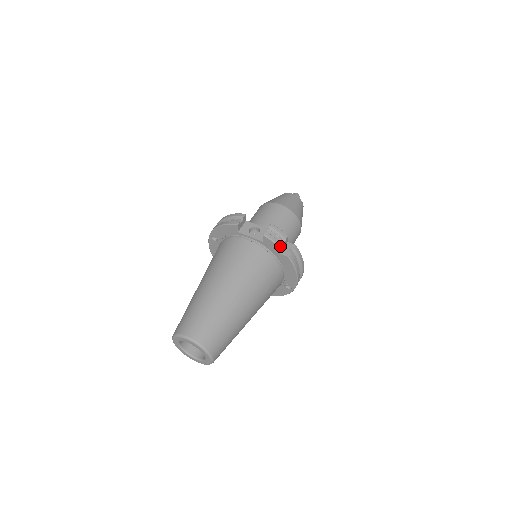
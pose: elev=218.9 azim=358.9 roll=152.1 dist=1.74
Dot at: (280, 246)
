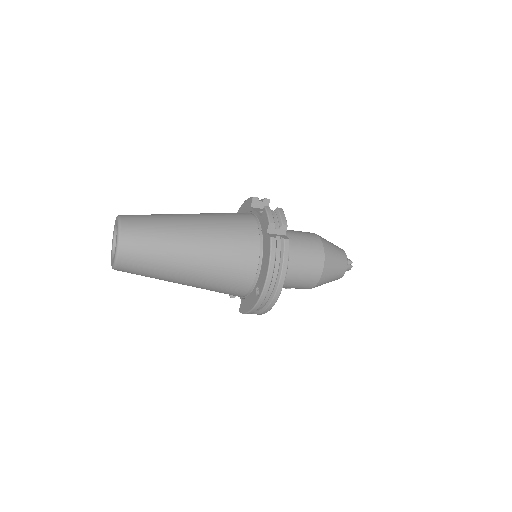
Dot at: (270, 222)
